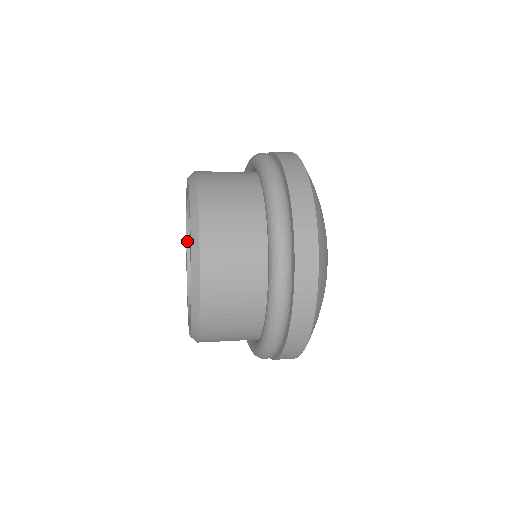
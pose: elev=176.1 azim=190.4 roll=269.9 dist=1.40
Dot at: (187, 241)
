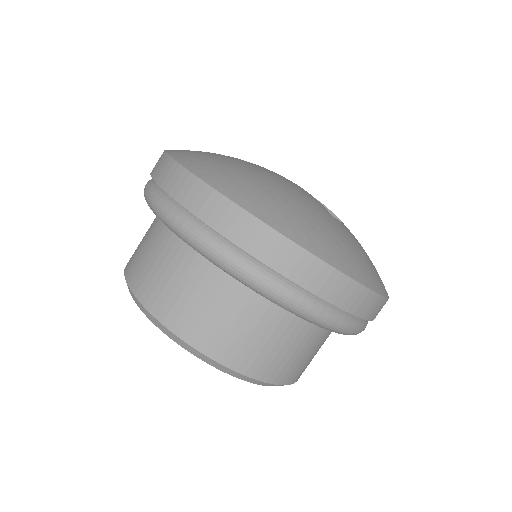
Dot at: occluded
